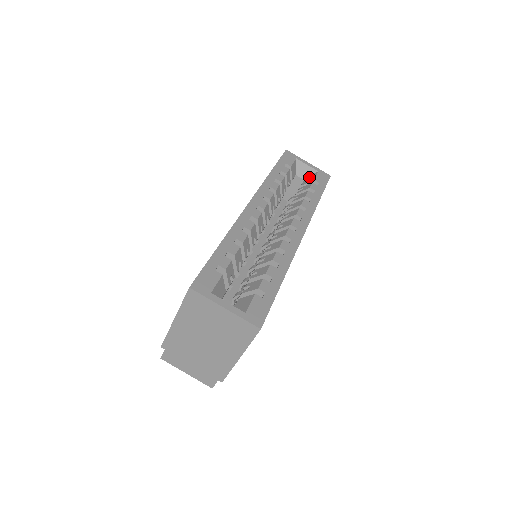
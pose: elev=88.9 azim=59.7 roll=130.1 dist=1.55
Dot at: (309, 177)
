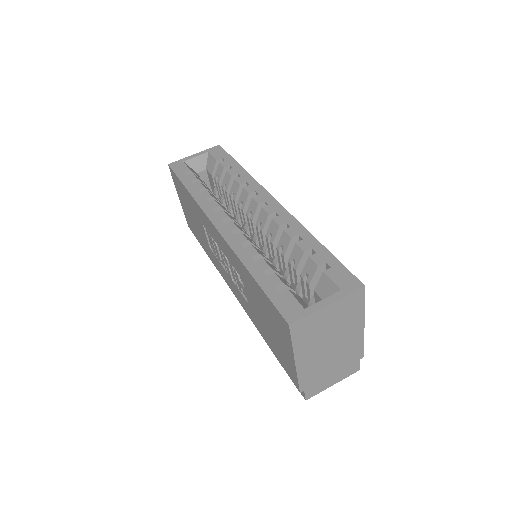
Dot at: (208, 163)
